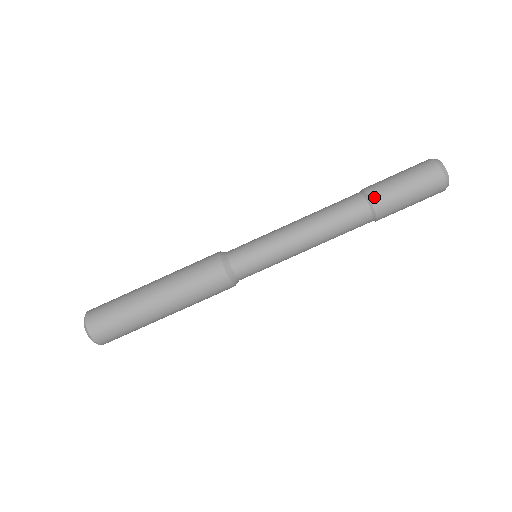
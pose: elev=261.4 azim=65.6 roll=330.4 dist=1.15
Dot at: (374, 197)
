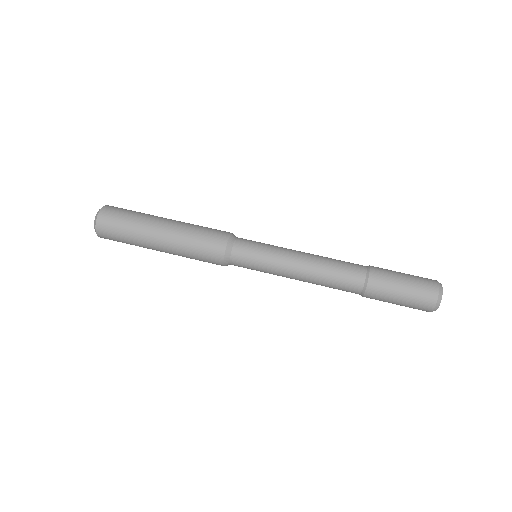
Dot at: (374, 268)
